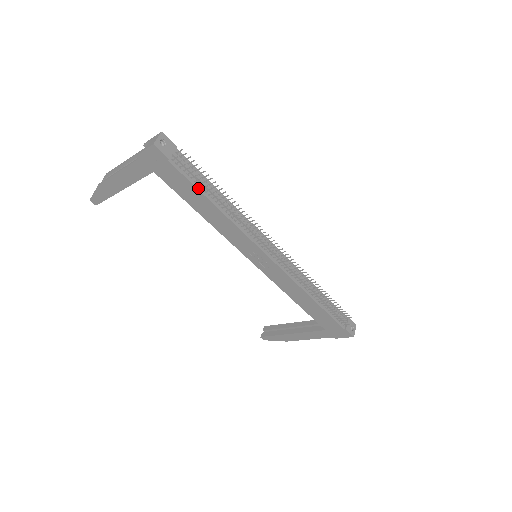
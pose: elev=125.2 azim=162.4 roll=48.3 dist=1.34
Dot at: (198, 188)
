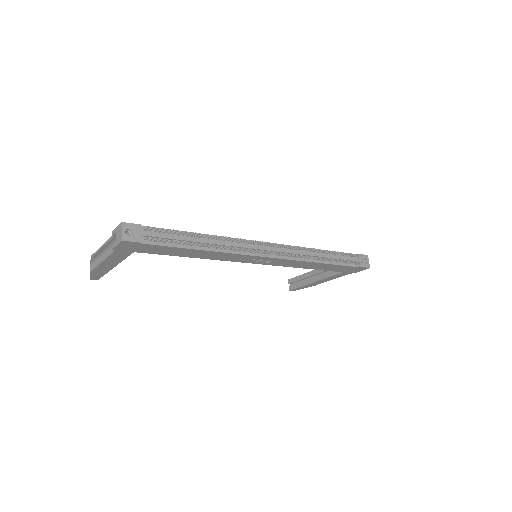
Dot at: (180, 247)
